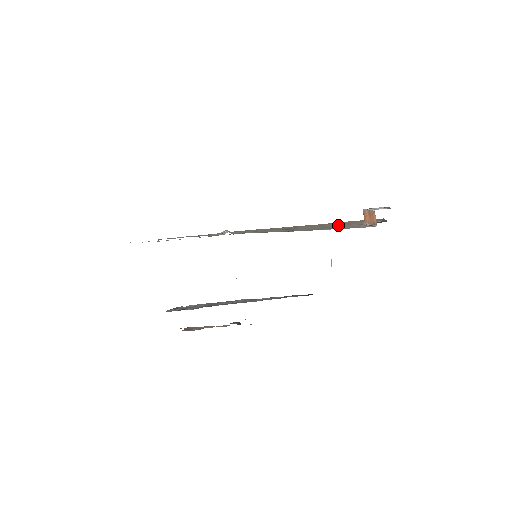
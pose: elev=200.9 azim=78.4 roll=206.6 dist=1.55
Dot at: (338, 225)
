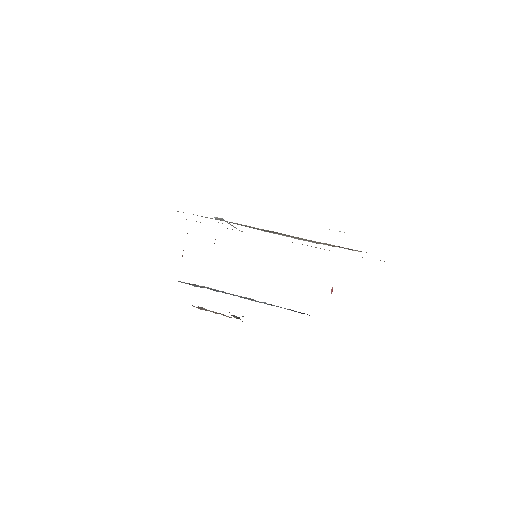
Dot at: occluded
